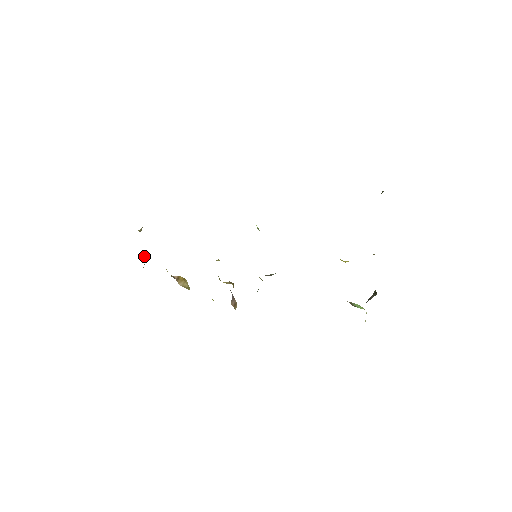
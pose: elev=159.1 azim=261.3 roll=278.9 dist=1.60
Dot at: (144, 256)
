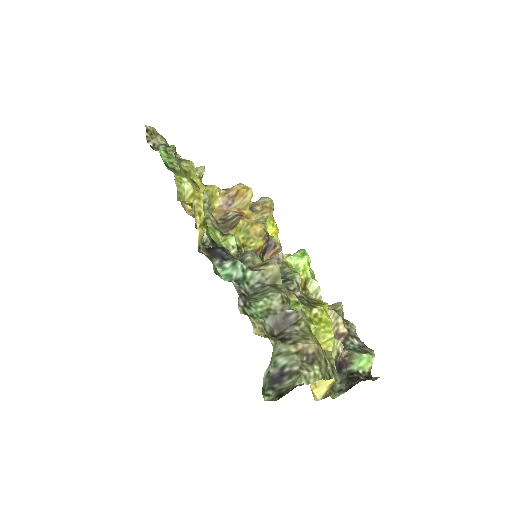
Dot at: occluded
